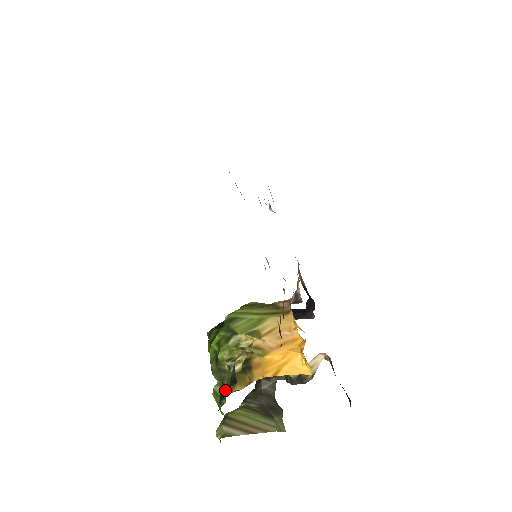
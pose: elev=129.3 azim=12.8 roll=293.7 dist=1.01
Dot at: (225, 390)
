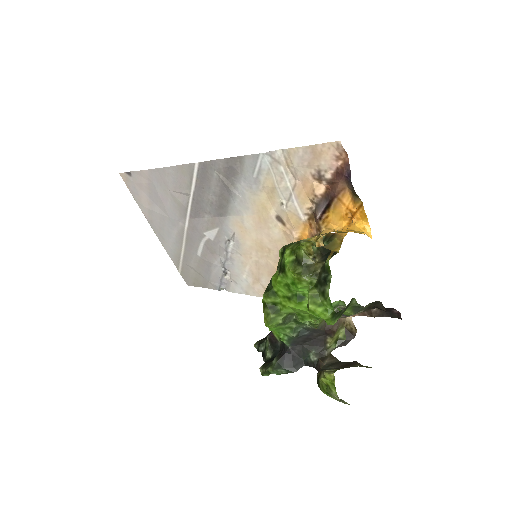
Dot at: (327, 259)
